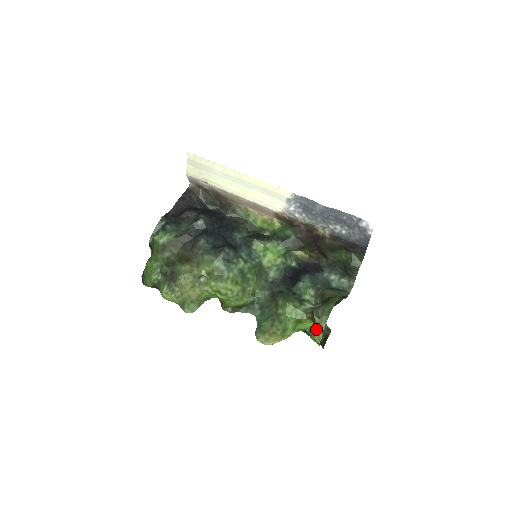
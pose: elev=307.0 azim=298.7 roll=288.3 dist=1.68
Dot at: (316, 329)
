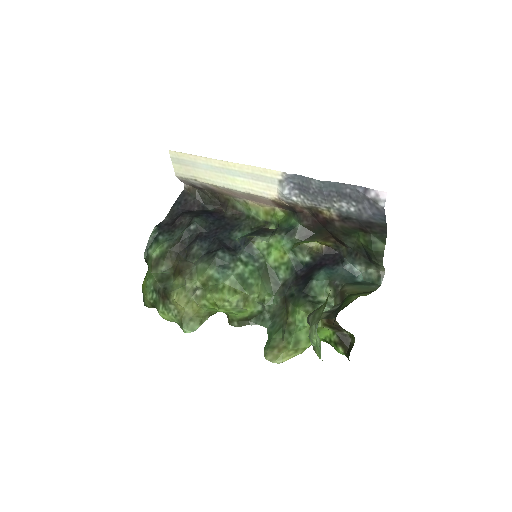
Dot at: occluded
